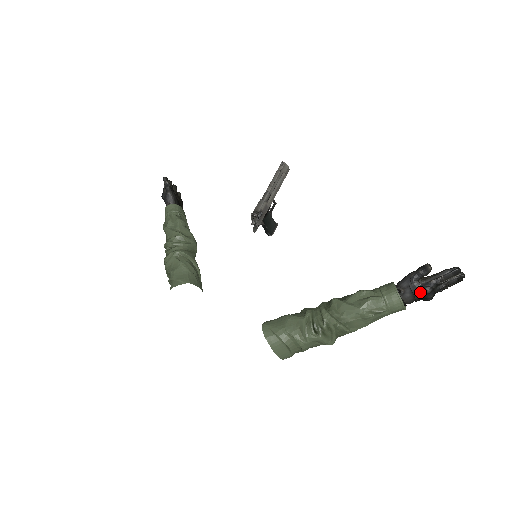
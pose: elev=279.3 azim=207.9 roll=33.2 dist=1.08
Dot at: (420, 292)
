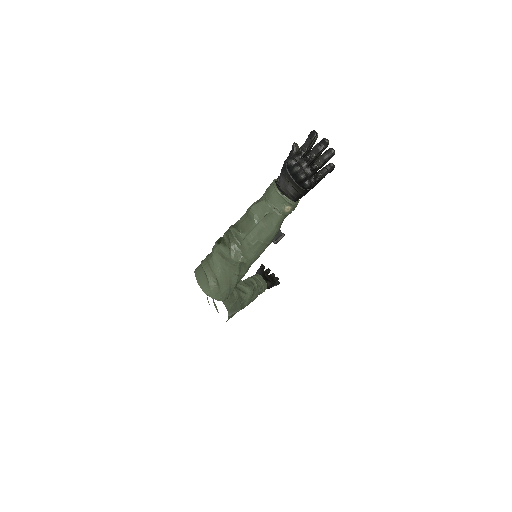
Dot at: (286, 168)
